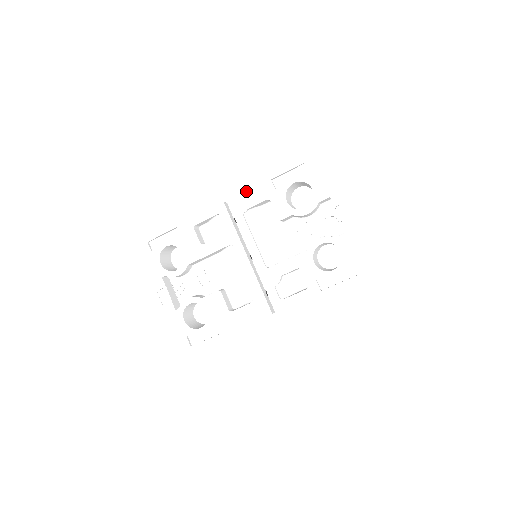
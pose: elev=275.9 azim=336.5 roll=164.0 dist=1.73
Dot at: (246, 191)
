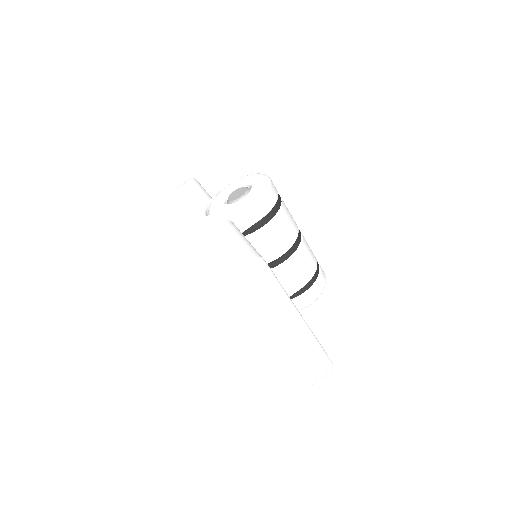
Dot at: (203, 234)
